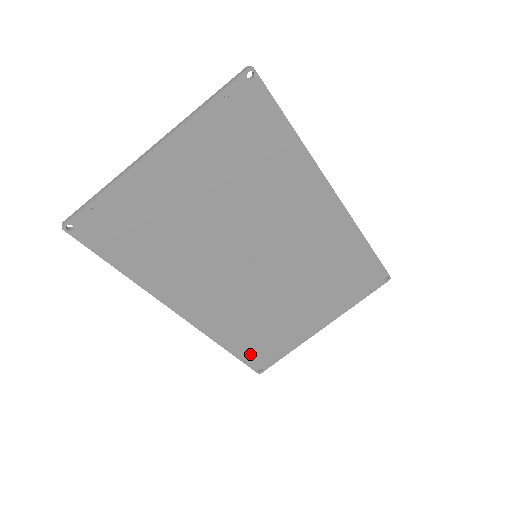
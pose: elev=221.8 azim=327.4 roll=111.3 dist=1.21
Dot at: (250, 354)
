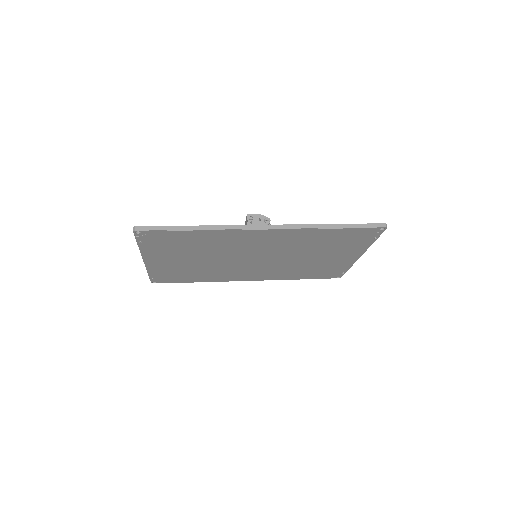
Dot at: (318, 276)
